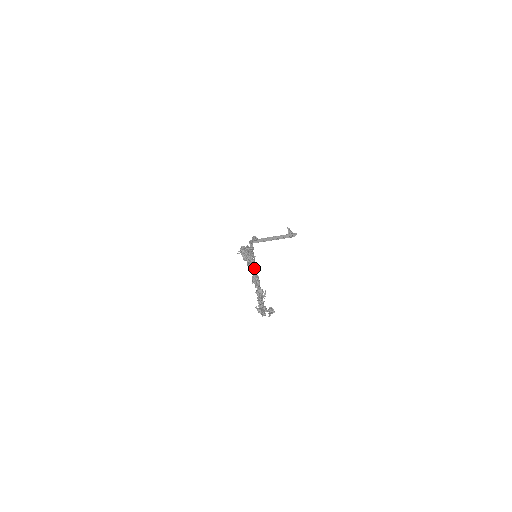
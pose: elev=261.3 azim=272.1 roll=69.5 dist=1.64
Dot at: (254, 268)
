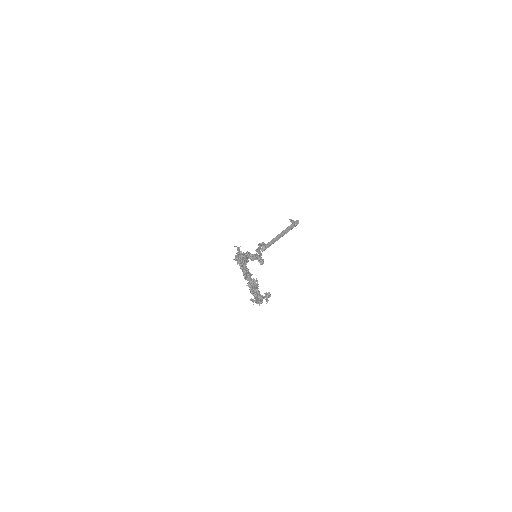
Dot at: (241, 263)
